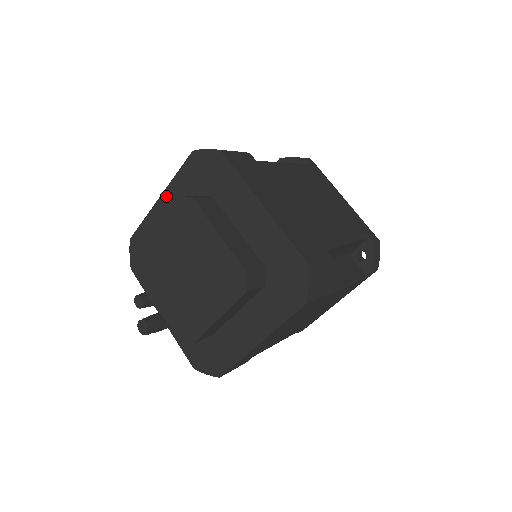
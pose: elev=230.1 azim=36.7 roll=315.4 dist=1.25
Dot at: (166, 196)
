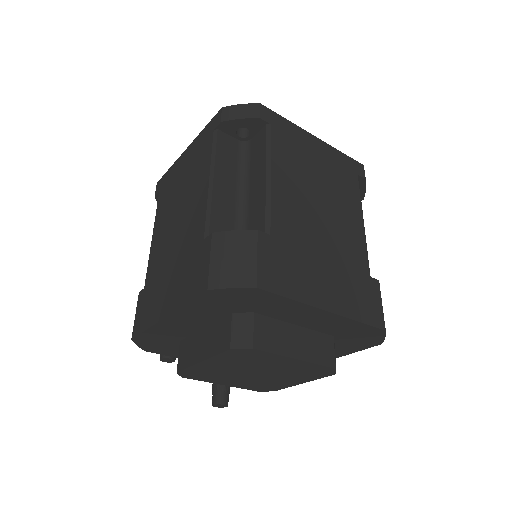
Dot at: (176, 317)
